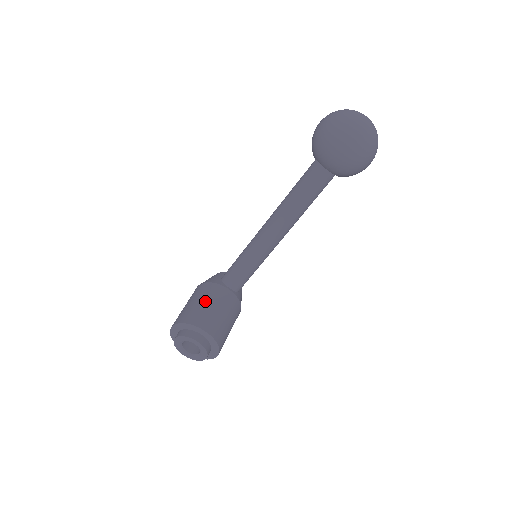
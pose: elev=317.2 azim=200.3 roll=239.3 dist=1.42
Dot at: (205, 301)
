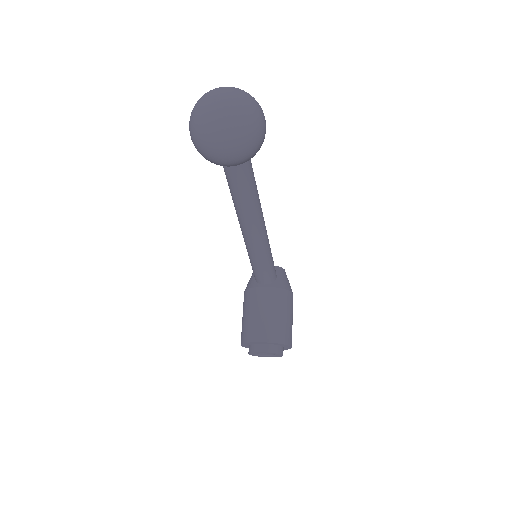
Dot at: (250, 312)
